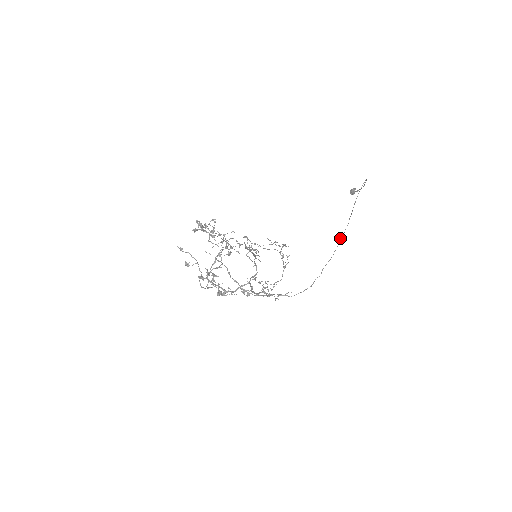
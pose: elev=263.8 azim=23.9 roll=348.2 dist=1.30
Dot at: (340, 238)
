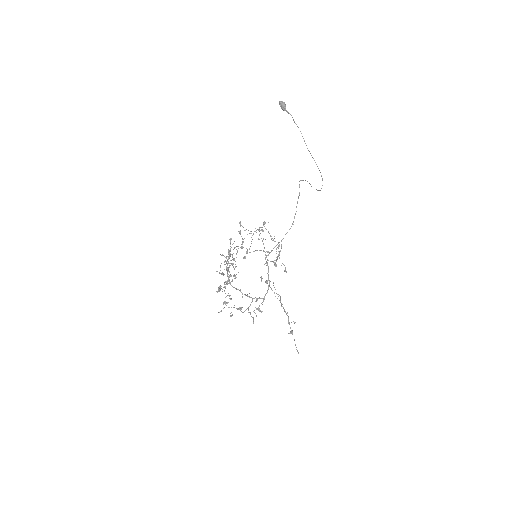
Dot at: (299, 181)
